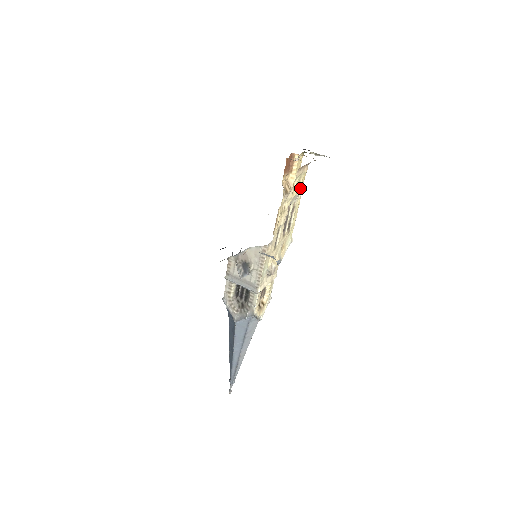
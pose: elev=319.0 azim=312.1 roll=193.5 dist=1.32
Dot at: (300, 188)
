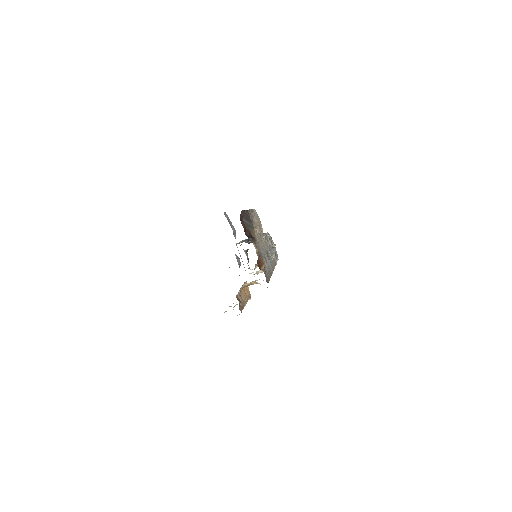
Dot at: occluded
